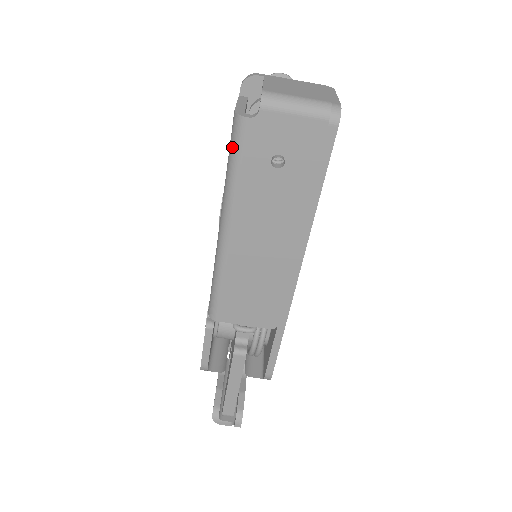
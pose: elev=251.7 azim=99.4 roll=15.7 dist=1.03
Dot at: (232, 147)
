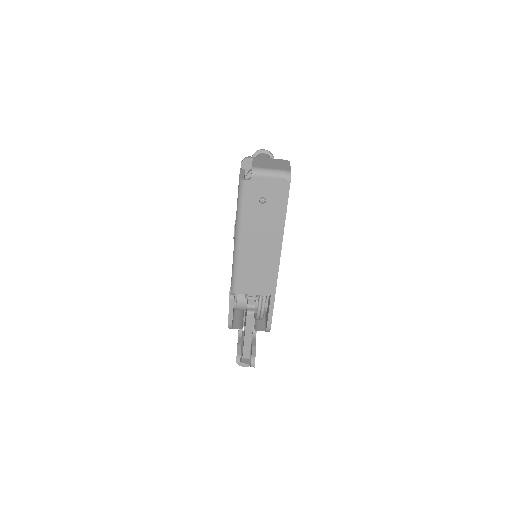
Dot at: (239, 195)
